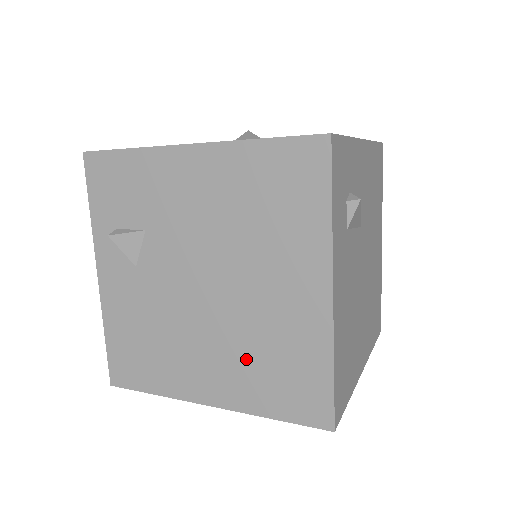
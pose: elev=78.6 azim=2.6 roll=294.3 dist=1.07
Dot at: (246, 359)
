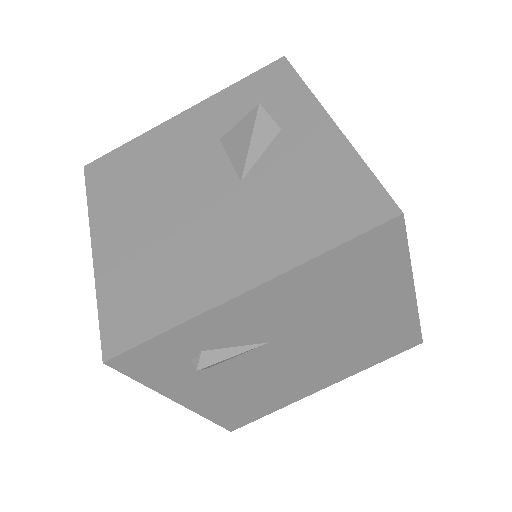
Dot at: occluded
